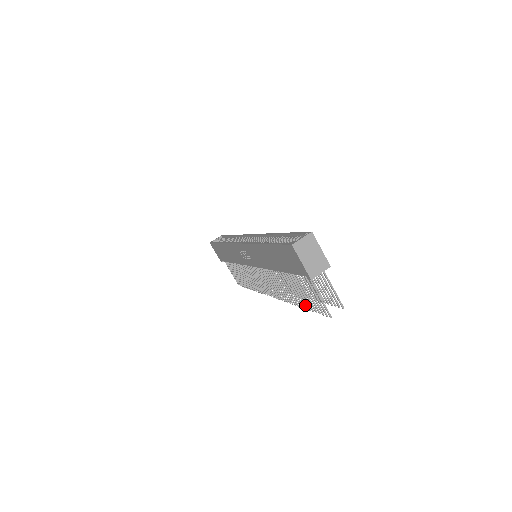
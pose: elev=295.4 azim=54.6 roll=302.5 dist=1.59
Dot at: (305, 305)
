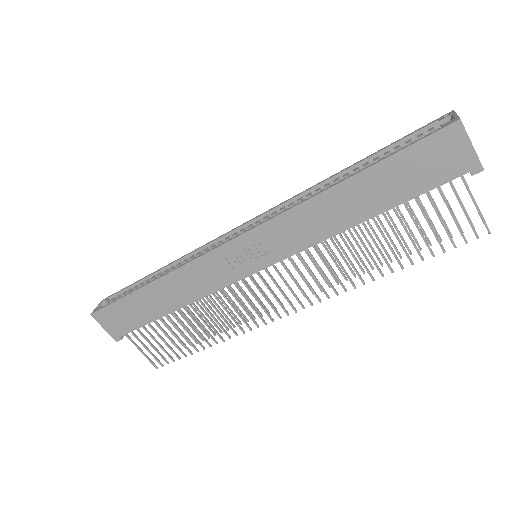
Dot at: (411, 259)
